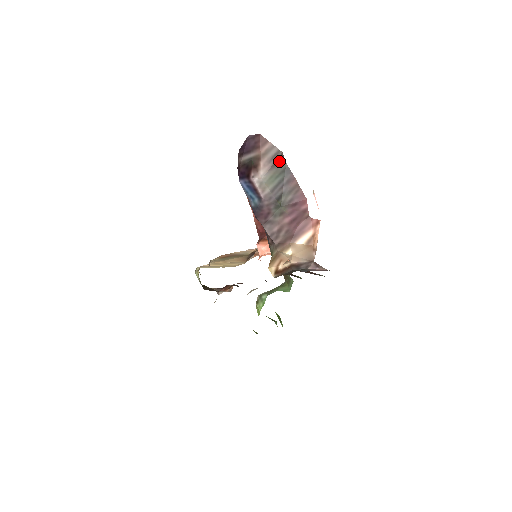
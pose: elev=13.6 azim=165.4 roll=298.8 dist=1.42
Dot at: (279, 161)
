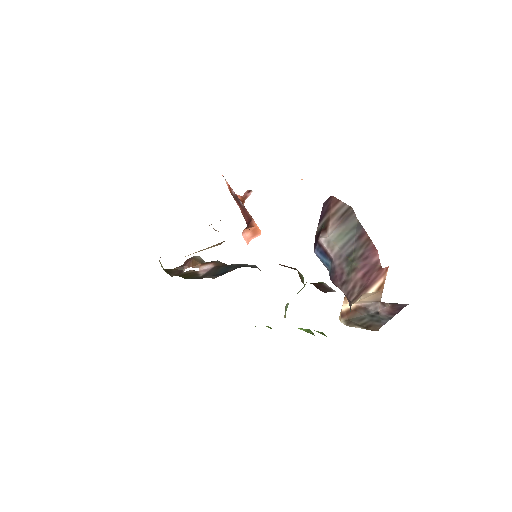
Dot at: (349, 217)
